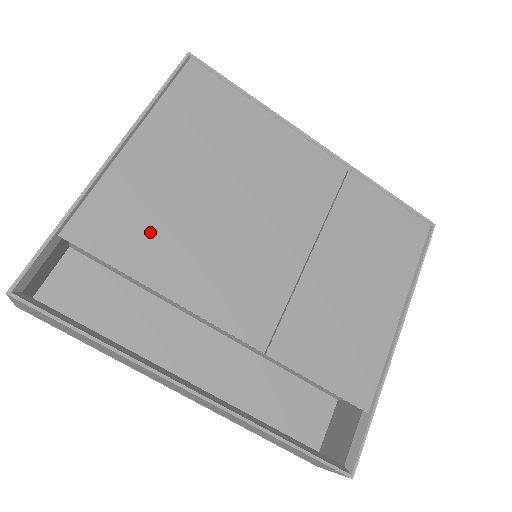
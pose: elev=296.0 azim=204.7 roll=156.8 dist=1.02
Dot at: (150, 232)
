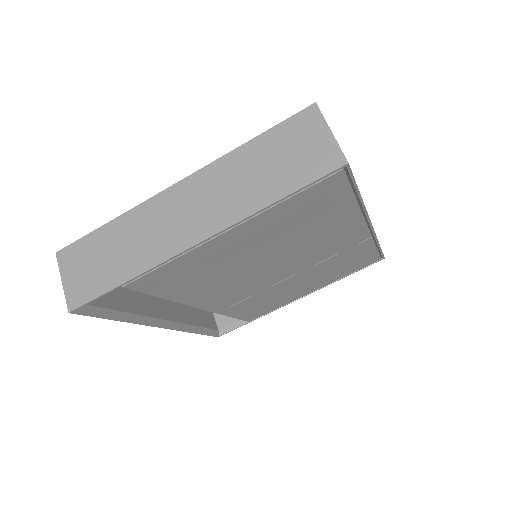
Dot at: (192, 280)
